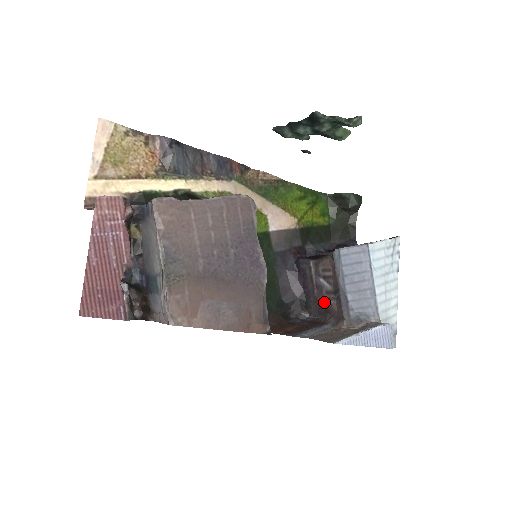
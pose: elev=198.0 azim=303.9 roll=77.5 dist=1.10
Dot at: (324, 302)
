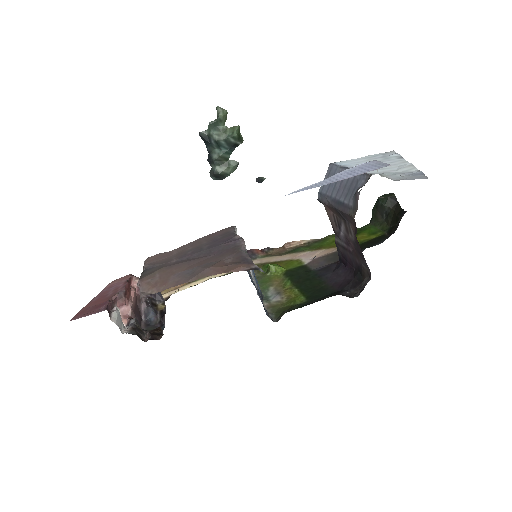
Dot at: (354, 242)
